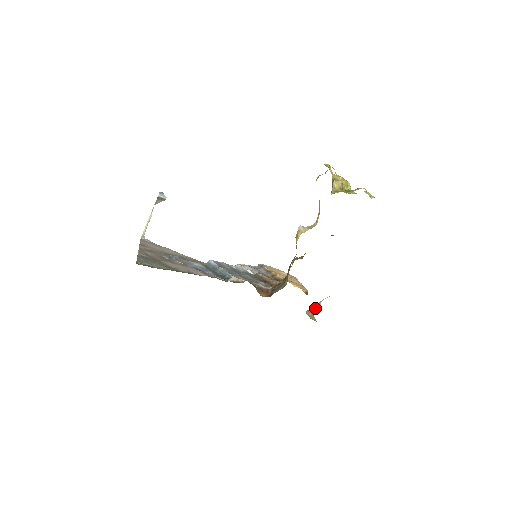
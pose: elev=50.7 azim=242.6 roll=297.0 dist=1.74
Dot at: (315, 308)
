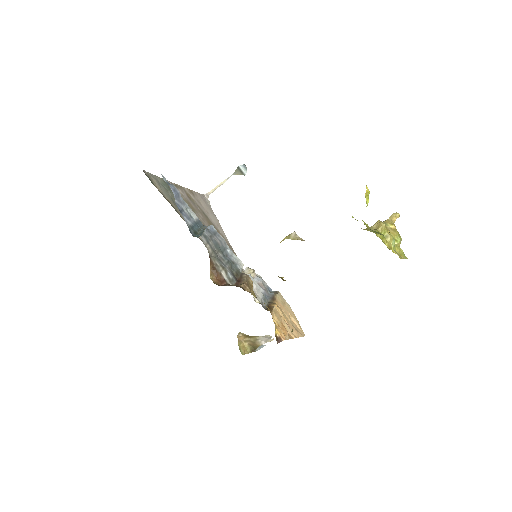
Dot at: (254, 341)
